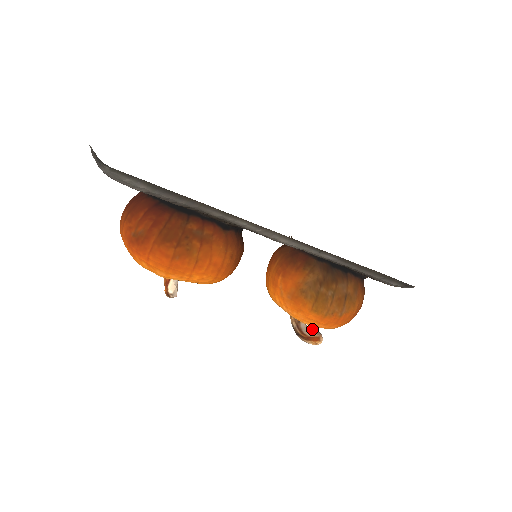
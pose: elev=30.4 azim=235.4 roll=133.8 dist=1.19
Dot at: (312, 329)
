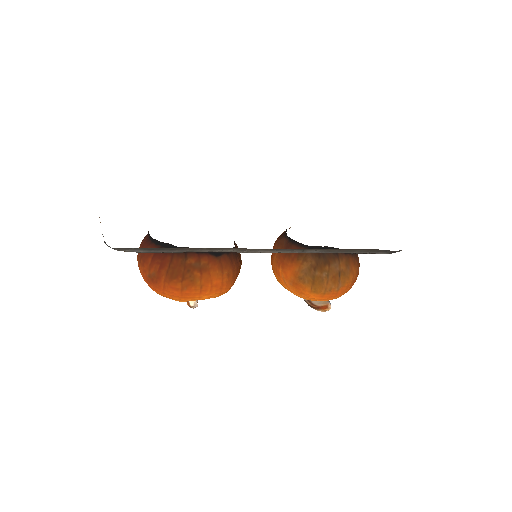
Dot at: occluded
